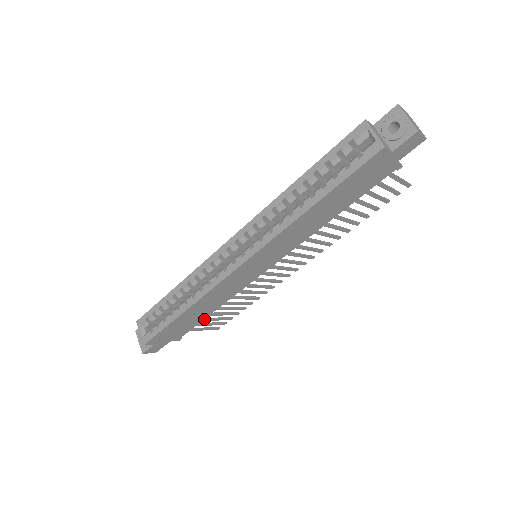
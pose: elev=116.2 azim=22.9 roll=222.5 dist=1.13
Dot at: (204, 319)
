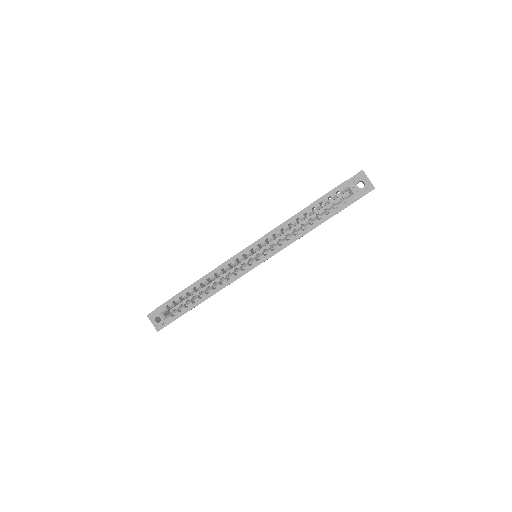
Dot at: occluded
